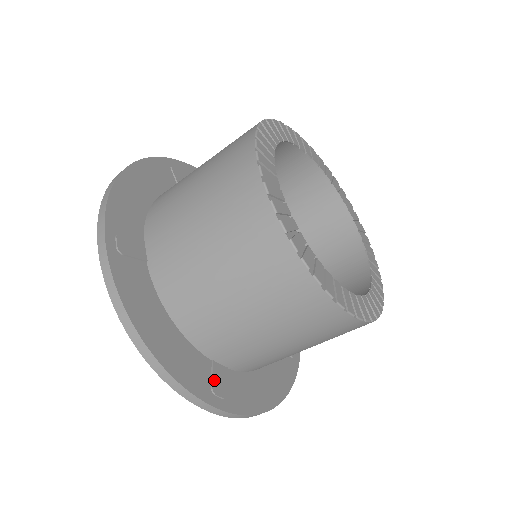
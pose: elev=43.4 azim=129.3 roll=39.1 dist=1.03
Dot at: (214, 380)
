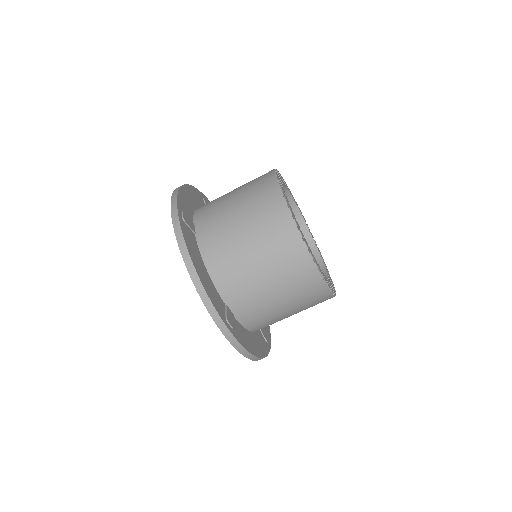
Dot at: (227, 314)
